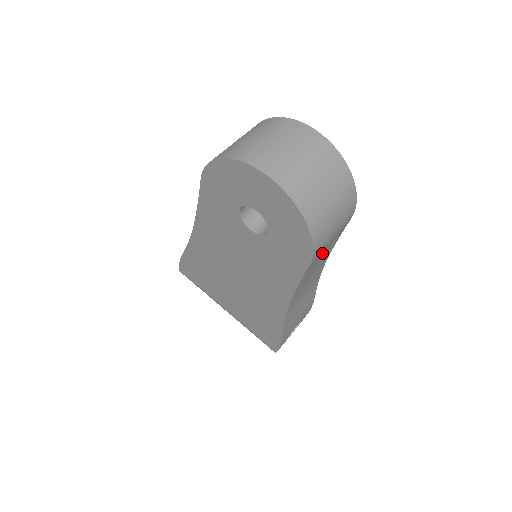
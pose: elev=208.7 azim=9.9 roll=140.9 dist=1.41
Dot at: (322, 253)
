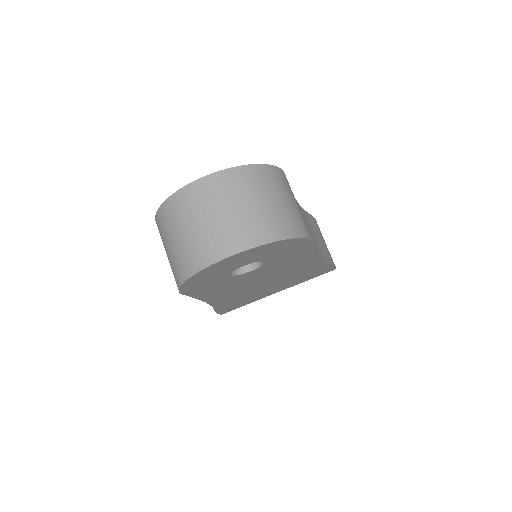
Dot at: occluded
